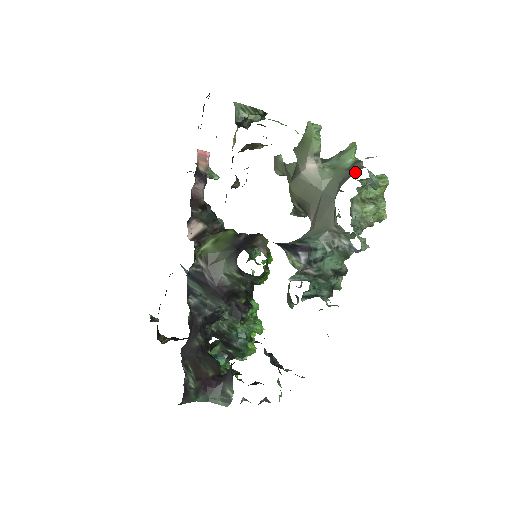
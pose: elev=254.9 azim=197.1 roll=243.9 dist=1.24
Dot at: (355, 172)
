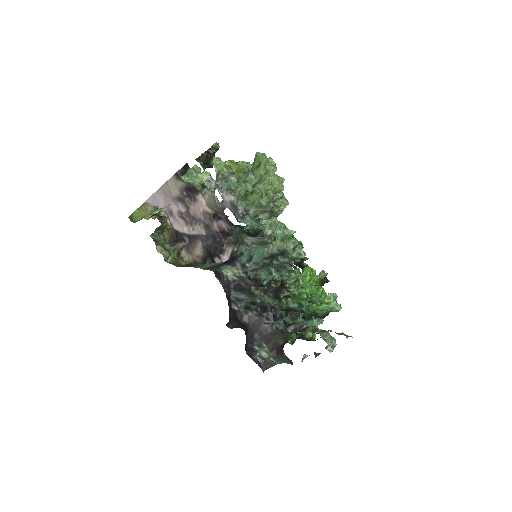
Dot at: occluded
